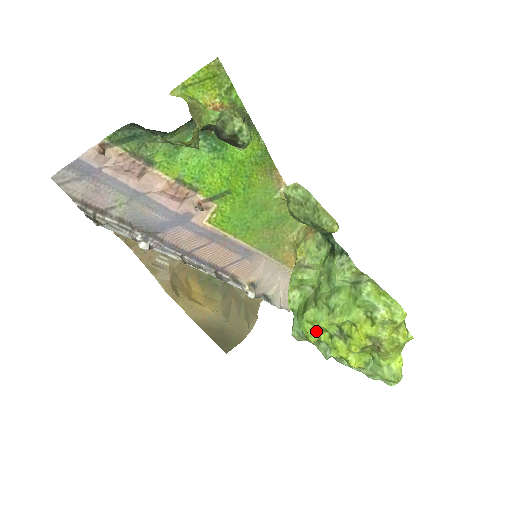
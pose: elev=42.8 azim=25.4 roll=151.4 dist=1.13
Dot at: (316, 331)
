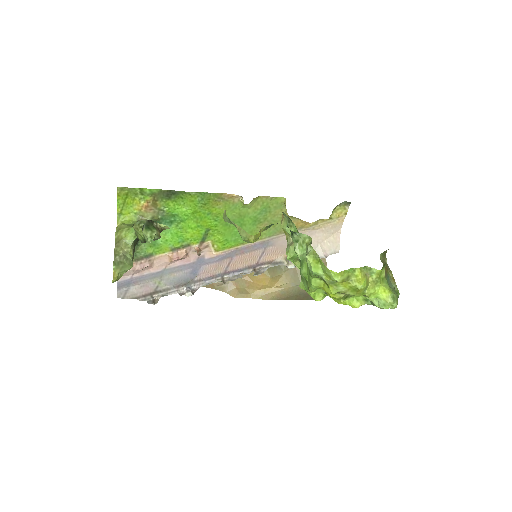
Dot at: (316, 293)
